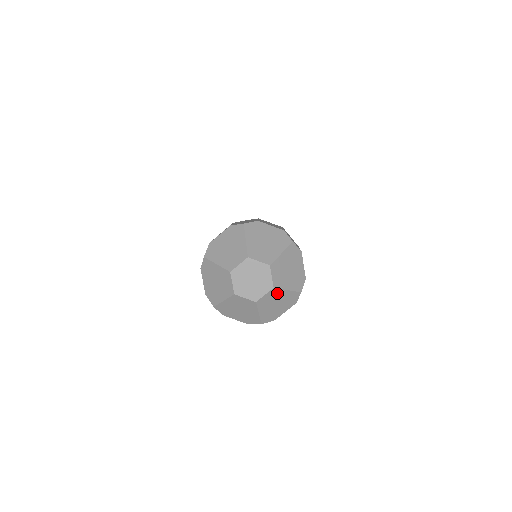
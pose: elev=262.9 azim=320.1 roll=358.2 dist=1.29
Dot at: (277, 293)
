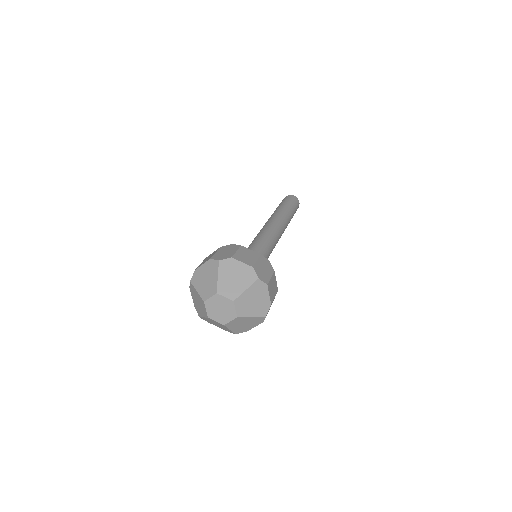
Dot at: (242, 319)
